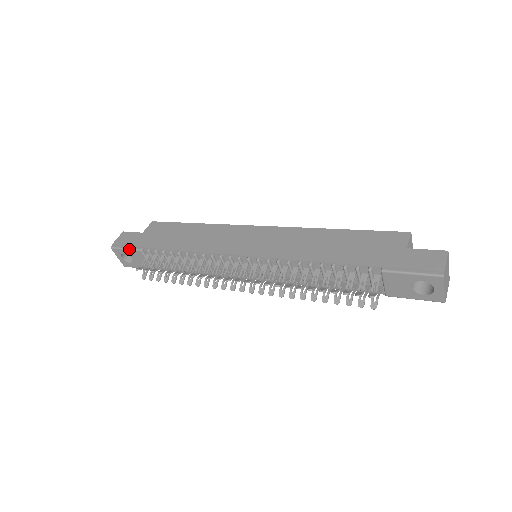
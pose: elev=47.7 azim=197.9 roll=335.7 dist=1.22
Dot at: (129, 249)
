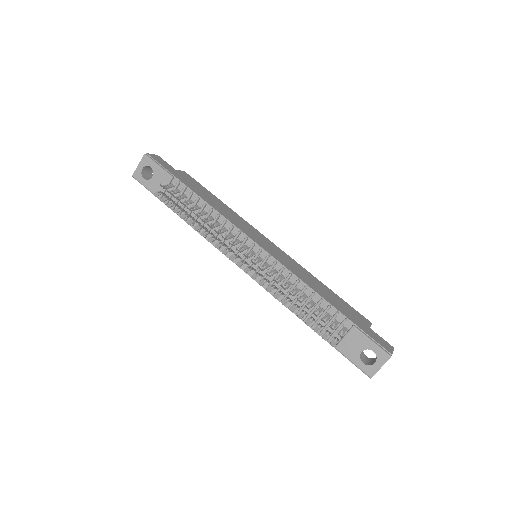
Dot at: (162, 168)
